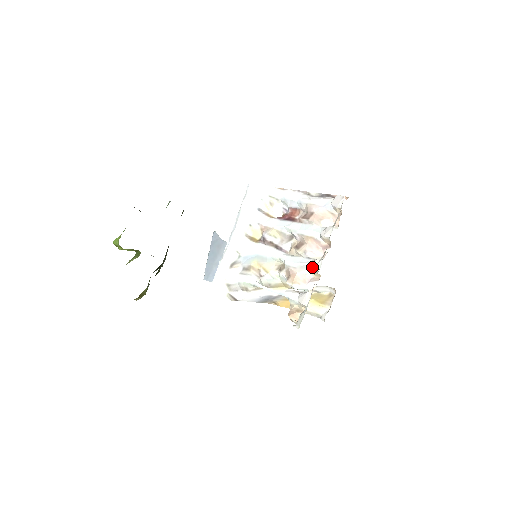
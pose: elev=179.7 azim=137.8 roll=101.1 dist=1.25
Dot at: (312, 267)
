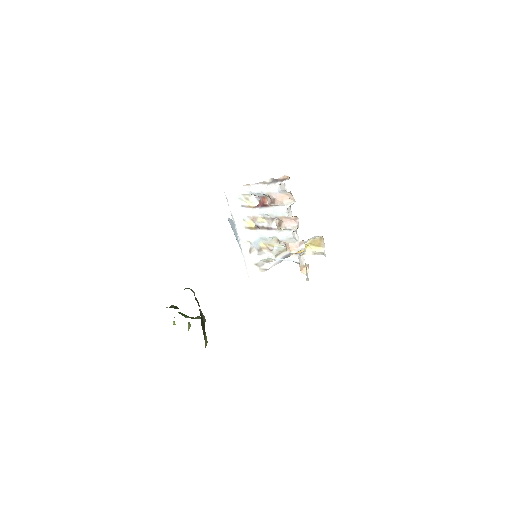
Dot at: (295, 239)
